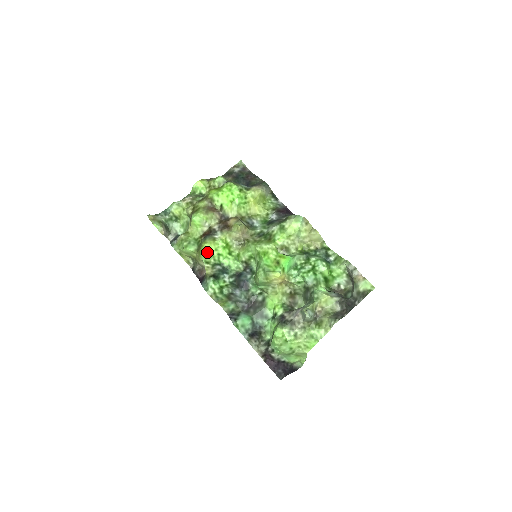
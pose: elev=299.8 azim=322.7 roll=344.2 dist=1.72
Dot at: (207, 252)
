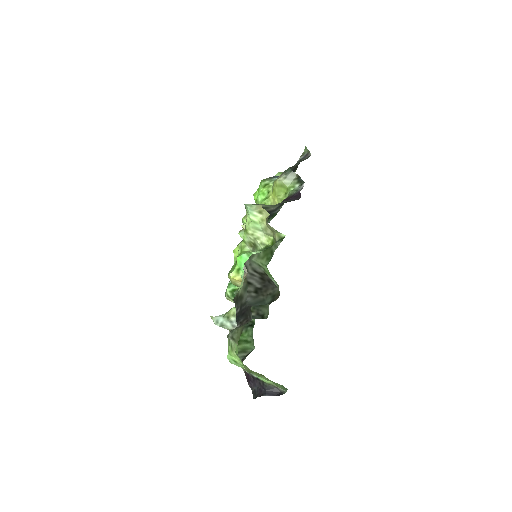
Dot at: occluded
